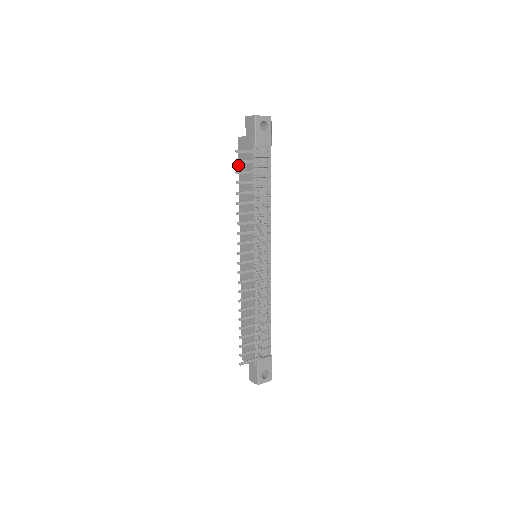
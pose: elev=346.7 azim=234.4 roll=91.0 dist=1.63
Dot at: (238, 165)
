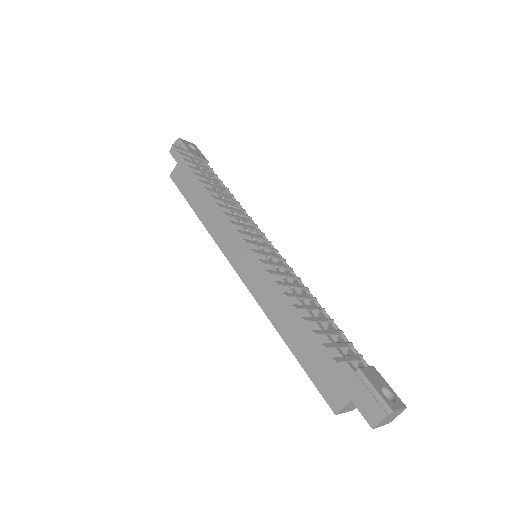
Dot at: occluded
